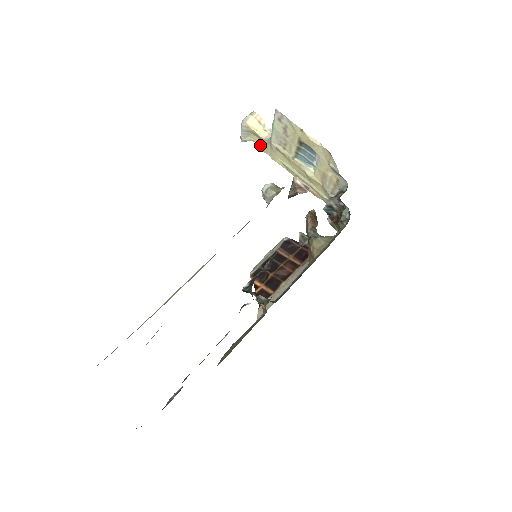
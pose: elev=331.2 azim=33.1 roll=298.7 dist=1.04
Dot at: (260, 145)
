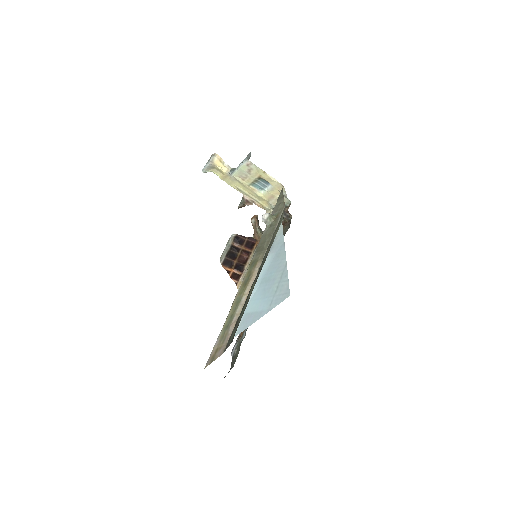
Dot at: (219, 175)
